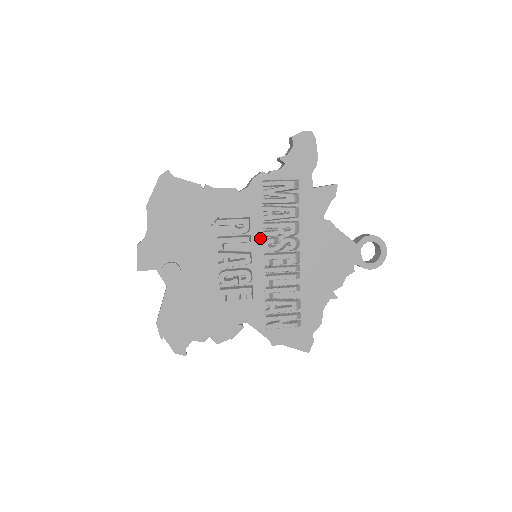
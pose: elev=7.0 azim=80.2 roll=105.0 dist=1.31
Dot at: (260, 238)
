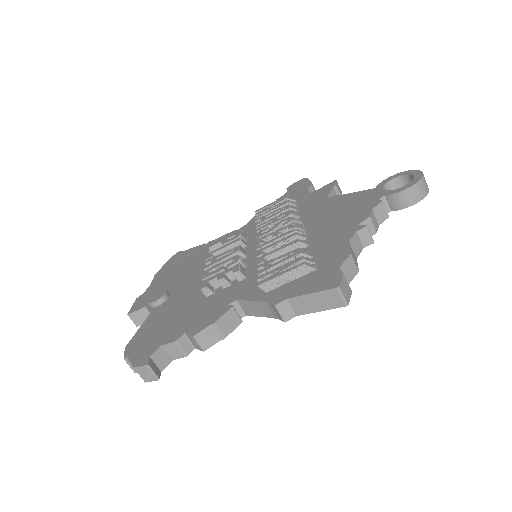
Dot at: occluded
